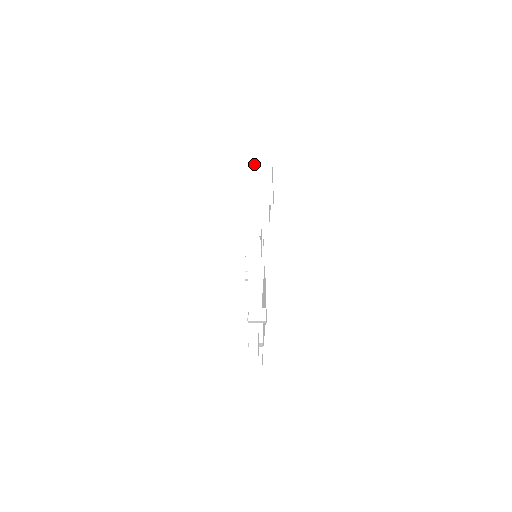
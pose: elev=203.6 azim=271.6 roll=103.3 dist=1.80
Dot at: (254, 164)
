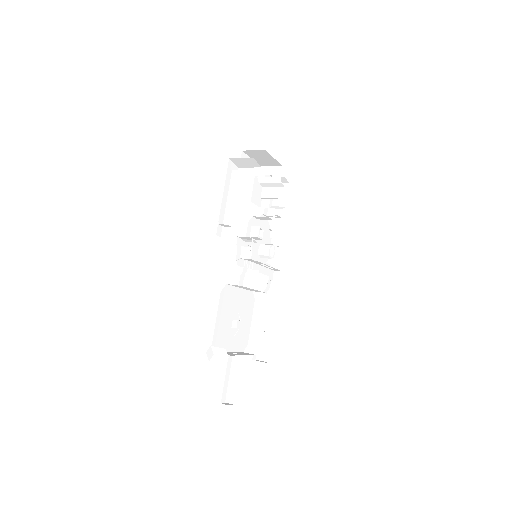
Dot at: (235, 159)
